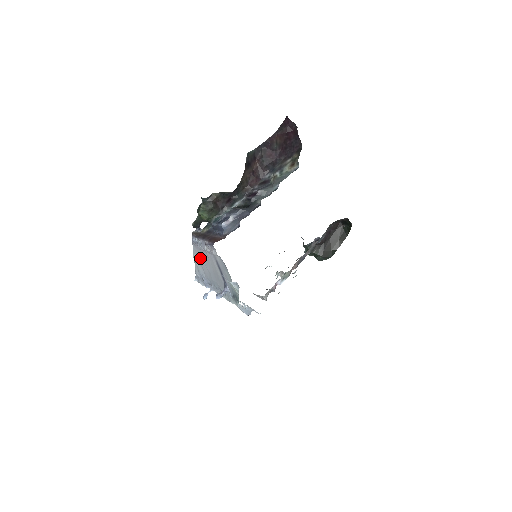
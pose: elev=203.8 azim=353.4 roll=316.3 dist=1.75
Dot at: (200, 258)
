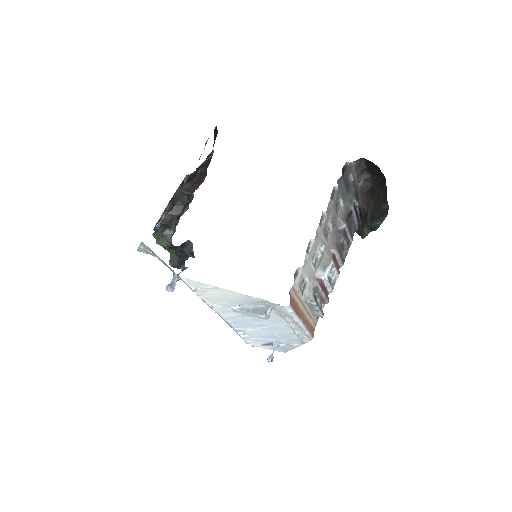
Dot at: occluded
